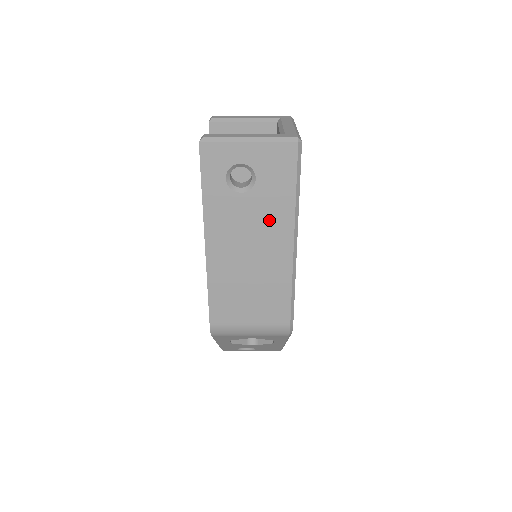
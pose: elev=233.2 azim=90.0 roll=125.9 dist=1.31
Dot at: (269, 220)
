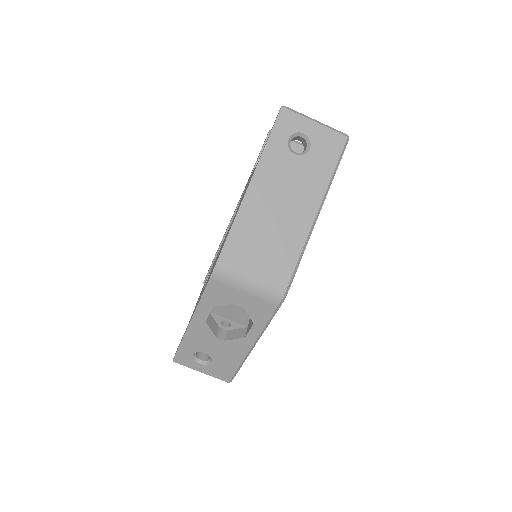
Dot at: (307, 184)
